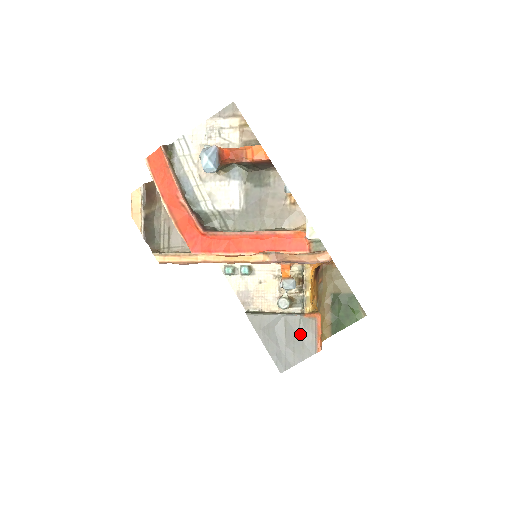
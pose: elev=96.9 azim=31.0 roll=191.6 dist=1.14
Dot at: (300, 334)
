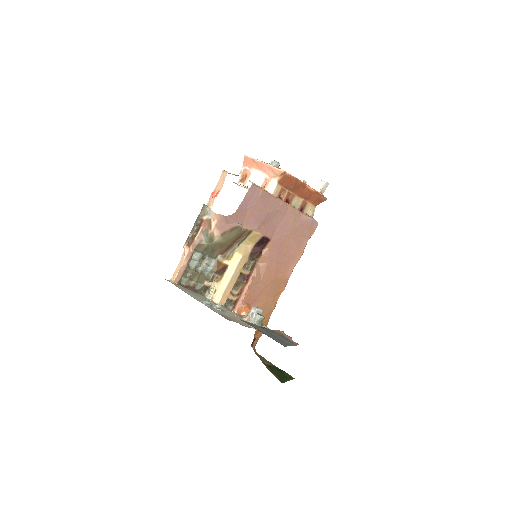
Dot at: (279, 335)
